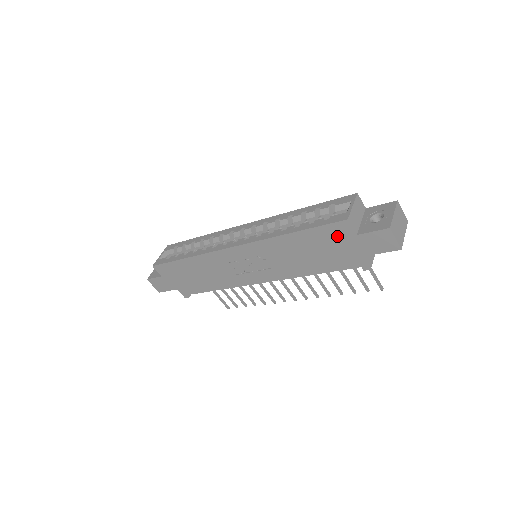
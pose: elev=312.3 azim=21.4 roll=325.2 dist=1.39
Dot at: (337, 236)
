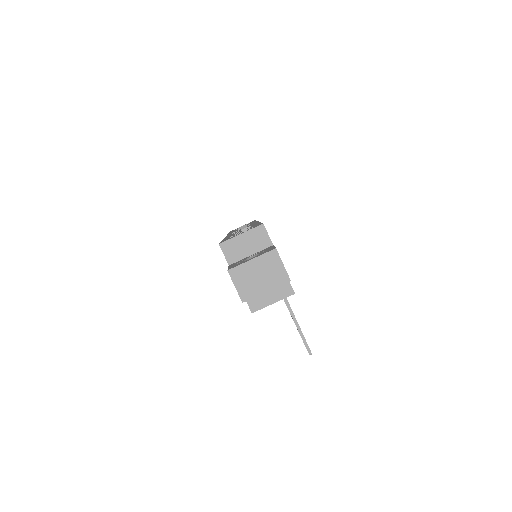
Dot at: occluded
